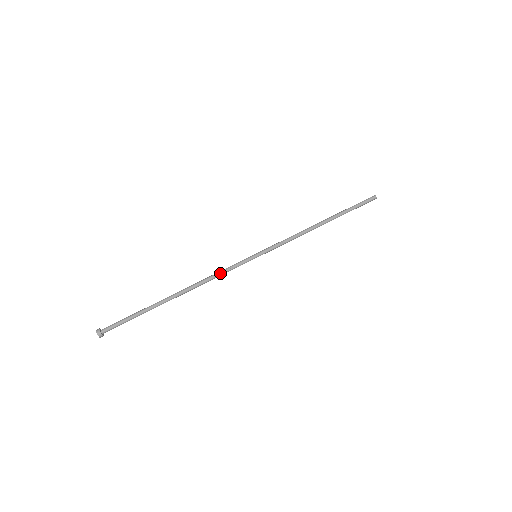
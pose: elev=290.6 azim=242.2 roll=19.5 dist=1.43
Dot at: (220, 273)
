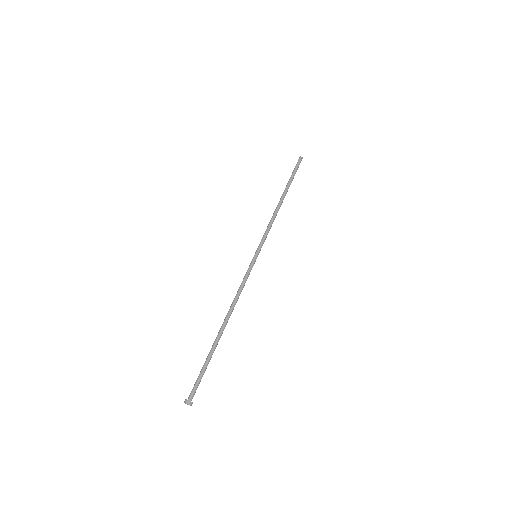
Dot at: (240, 287)
